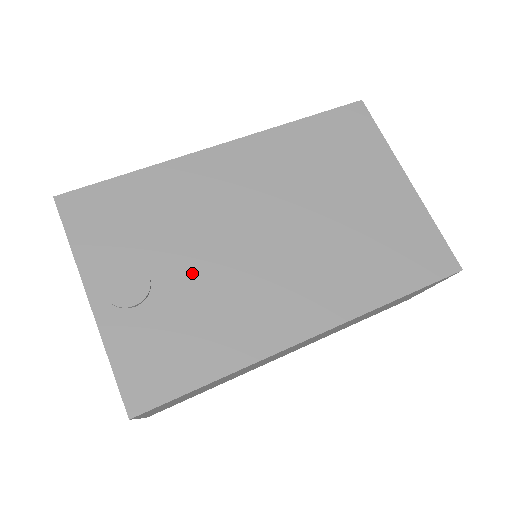
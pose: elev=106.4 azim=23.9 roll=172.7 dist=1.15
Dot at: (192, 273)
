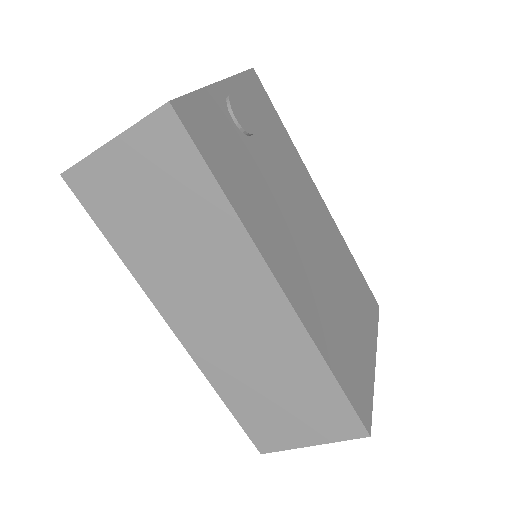
Dot at: (267, 172)
